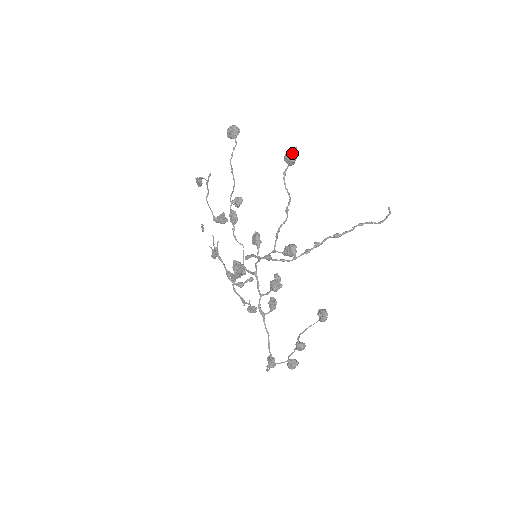
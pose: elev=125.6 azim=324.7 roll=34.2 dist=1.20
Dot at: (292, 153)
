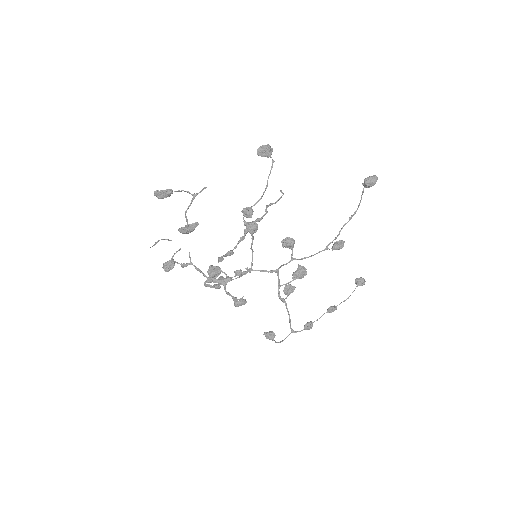
Dot at: occluded
